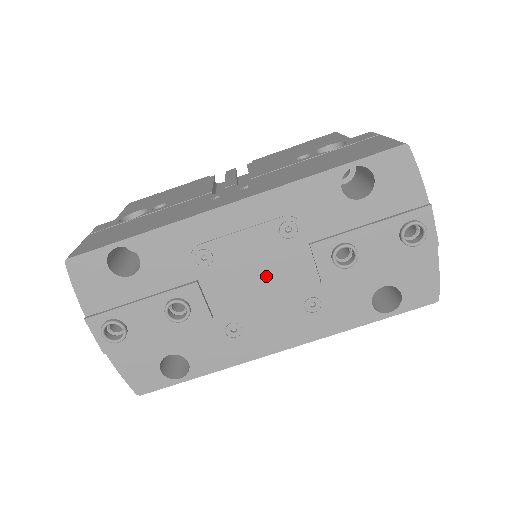
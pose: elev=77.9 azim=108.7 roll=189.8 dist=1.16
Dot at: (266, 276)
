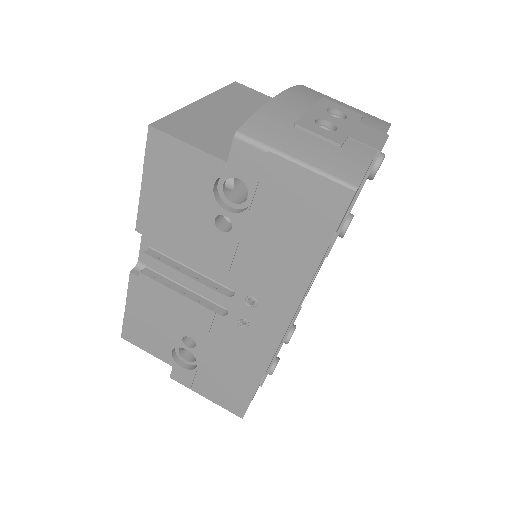
Dot at: occluded
